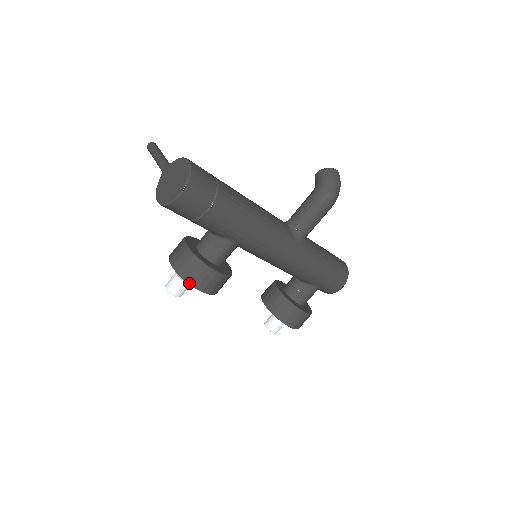
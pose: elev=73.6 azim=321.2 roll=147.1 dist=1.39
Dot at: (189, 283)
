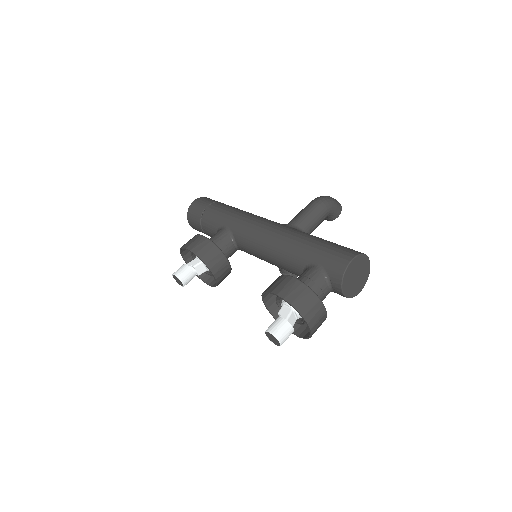
Dot at: (181, 247)
